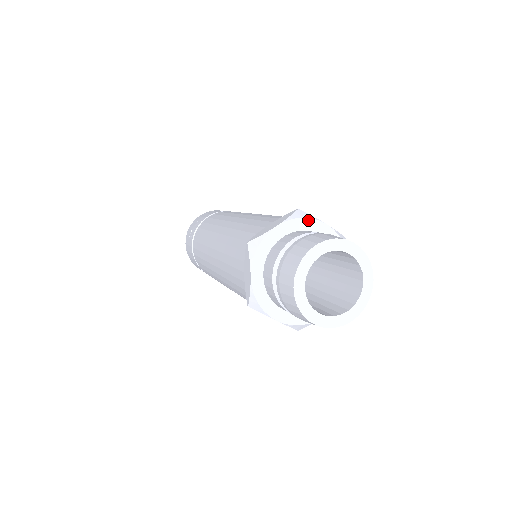
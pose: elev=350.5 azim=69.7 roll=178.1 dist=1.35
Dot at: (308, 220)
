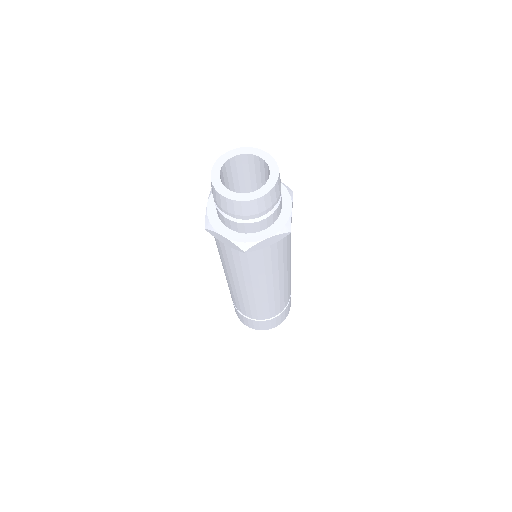
Dot at: occluded
